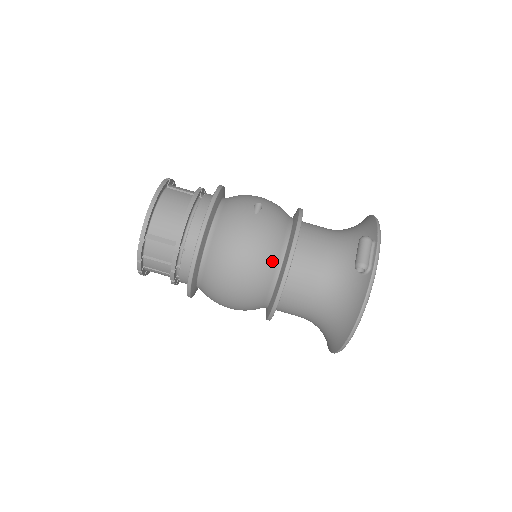
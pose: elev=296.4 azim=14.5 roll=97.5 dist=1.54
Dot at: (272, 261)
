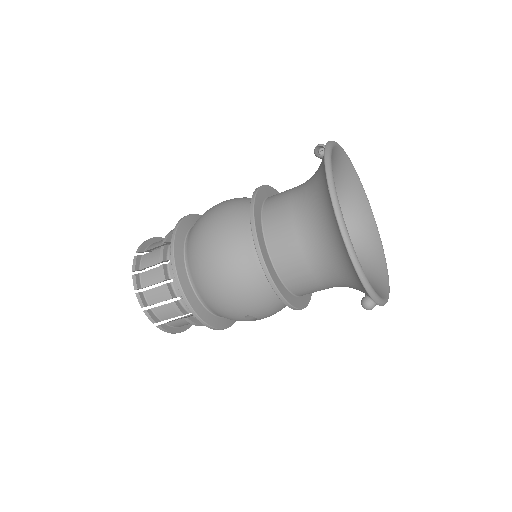
Dot at: (245, 203)
